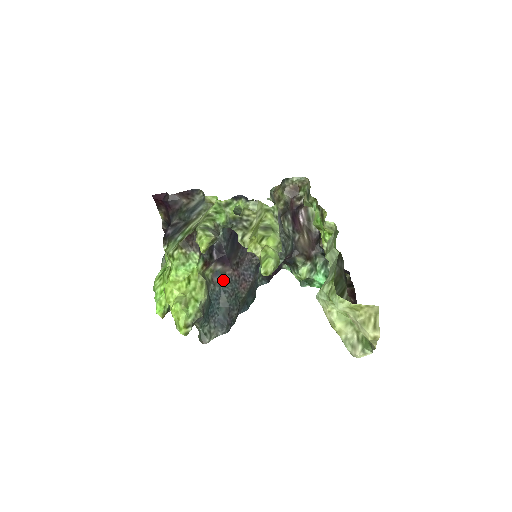
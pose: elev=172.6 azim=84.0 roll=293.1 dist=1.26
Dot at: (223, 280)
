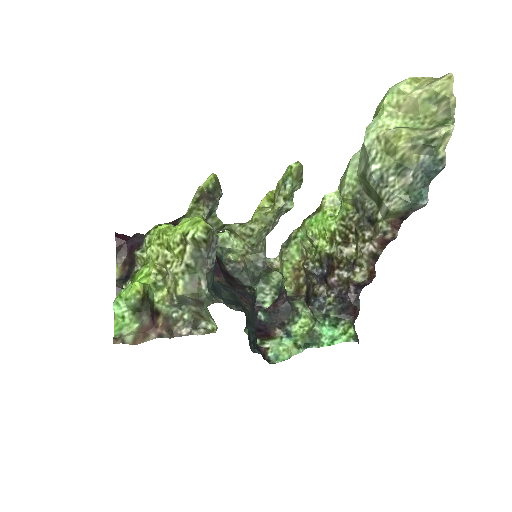
Dot at: (219, 283)
